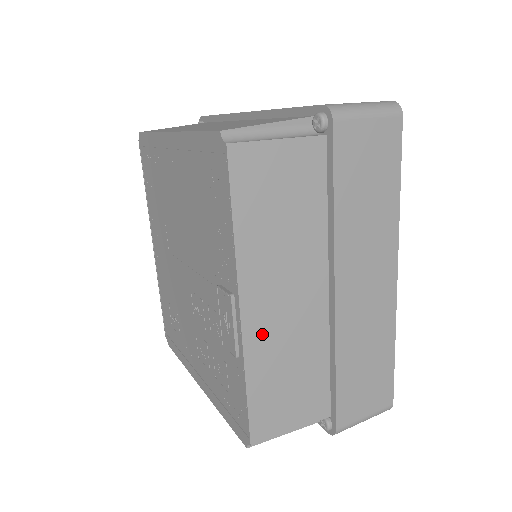
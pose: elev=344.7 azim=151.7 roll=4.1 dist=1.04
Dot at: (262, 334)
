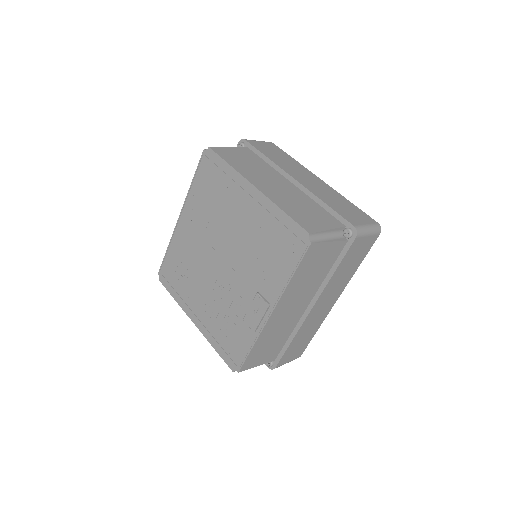
Dot at: (273, 324)
